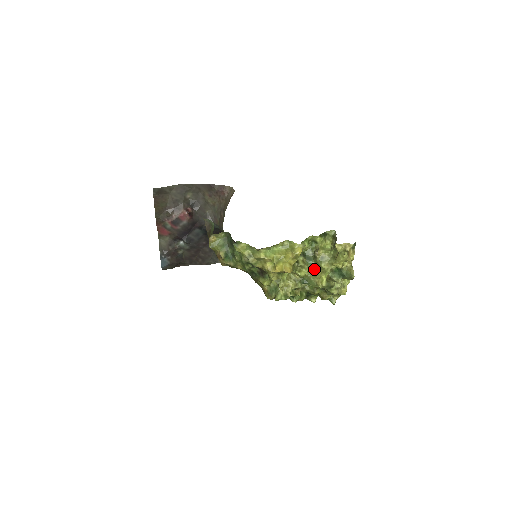
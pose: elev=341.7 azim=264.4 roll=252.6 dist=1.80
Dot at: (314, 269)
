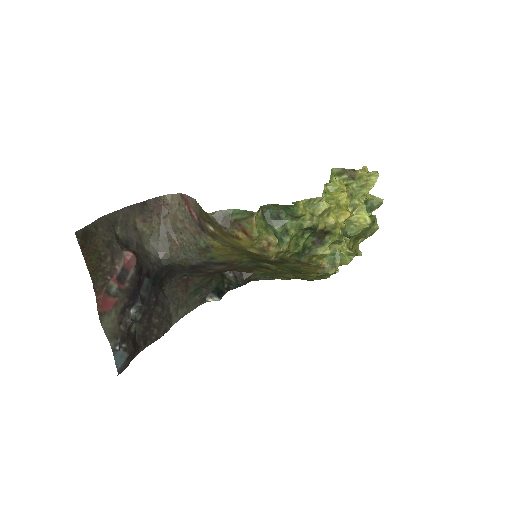
Dot at: occluded
